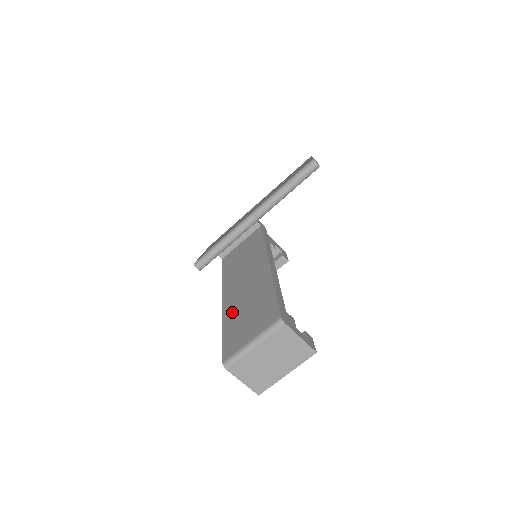
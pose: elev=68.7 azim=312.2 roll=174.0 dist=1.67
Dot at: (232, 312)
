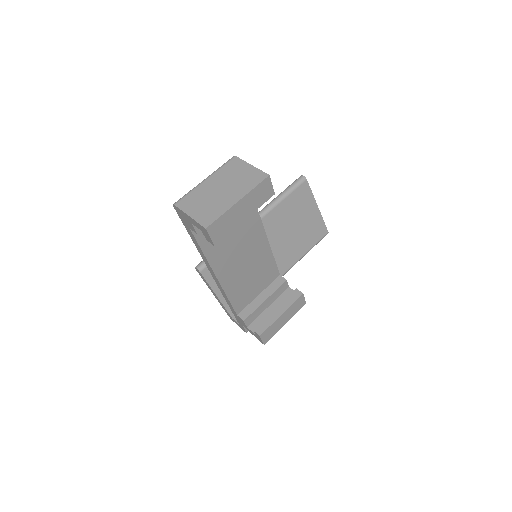
Dot at: occluded
